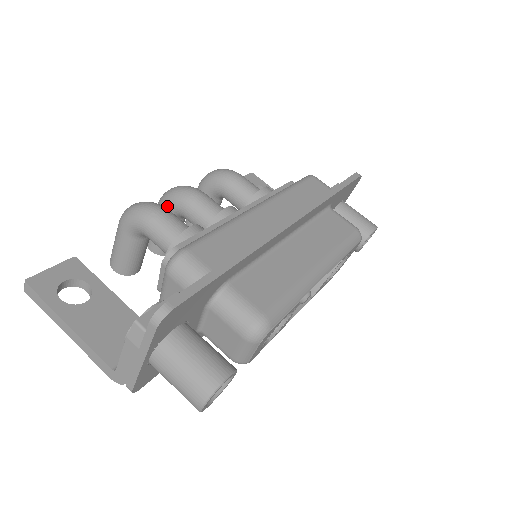
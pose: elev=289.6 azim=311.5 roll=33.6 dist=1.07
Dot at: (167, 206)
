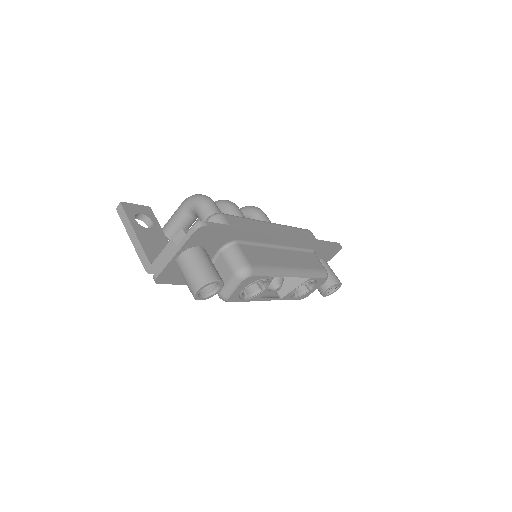
Dot at: occluded
